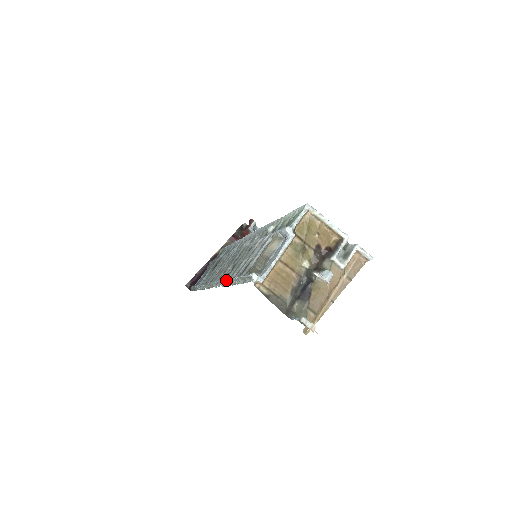
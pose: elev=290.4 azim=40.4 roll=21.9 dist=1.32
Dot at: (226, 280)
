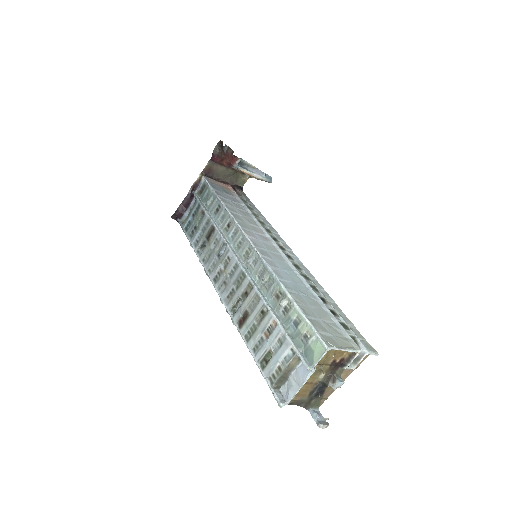
Dot at: (242, 337)
